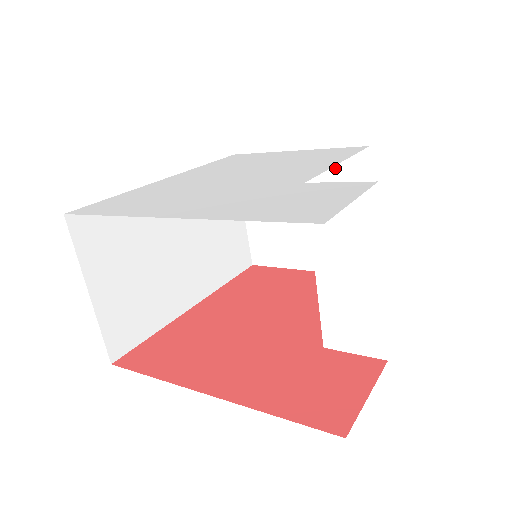
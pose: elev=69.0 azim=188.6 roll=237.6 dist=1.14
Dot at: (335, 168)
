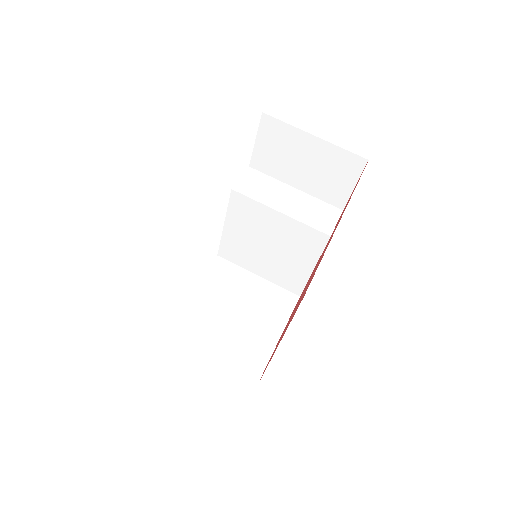
Dot at: (217, 278)
